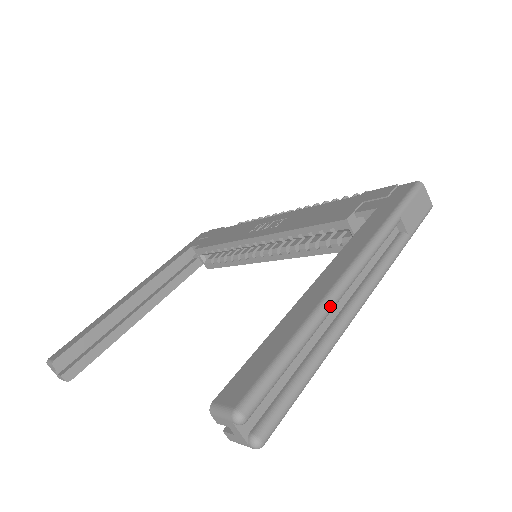
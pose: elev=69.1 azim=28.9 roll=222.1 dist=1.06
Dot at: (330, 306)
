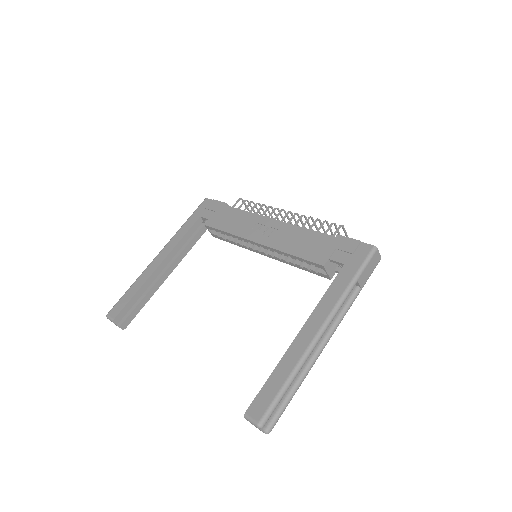
Dot at: (308, 356)
